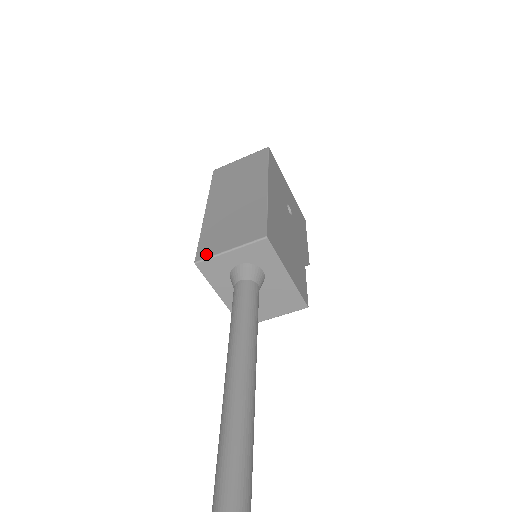
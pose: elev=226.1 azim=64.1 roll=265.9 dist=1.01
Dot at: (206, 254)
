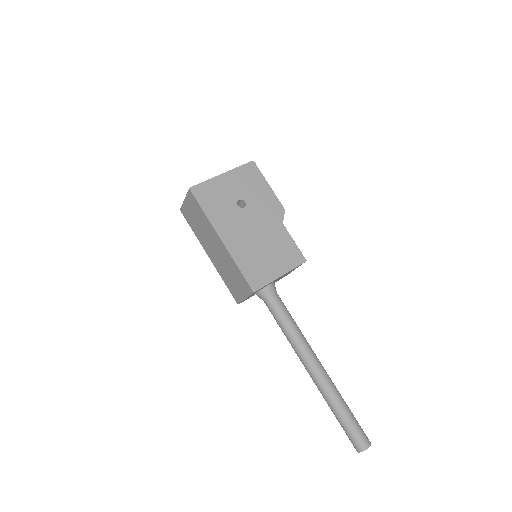
Dot at: (238, 299)
